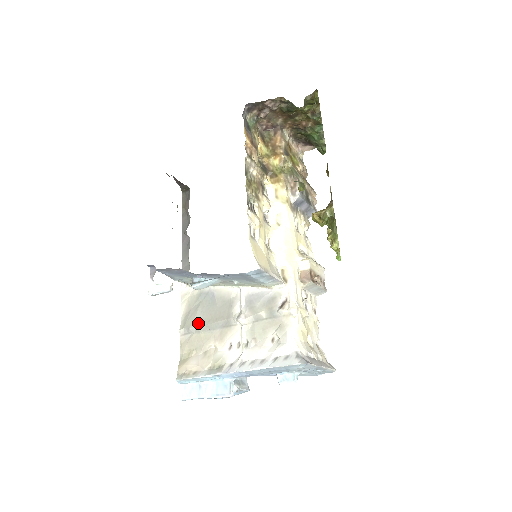
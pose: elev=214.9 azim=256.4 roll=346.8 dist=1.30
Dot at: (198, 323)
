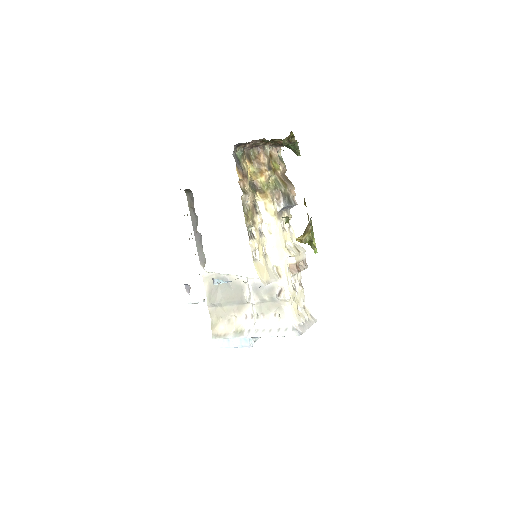
Dot at: (220, 300)
